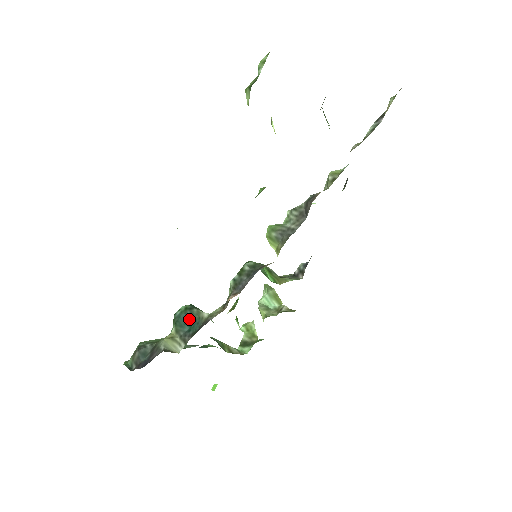
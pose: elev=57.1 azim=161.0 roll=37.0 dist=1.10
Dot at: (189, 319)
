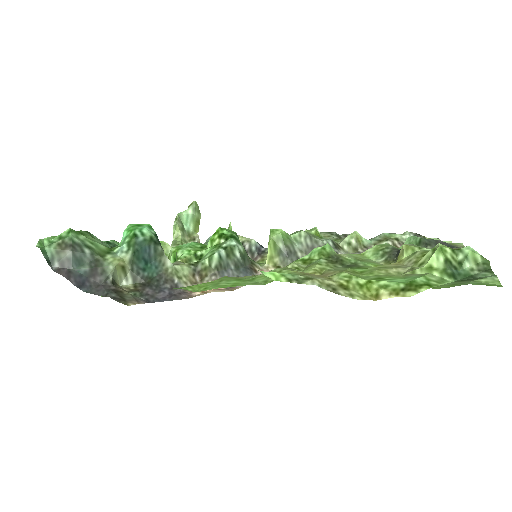
Dot at: (149, 255)
